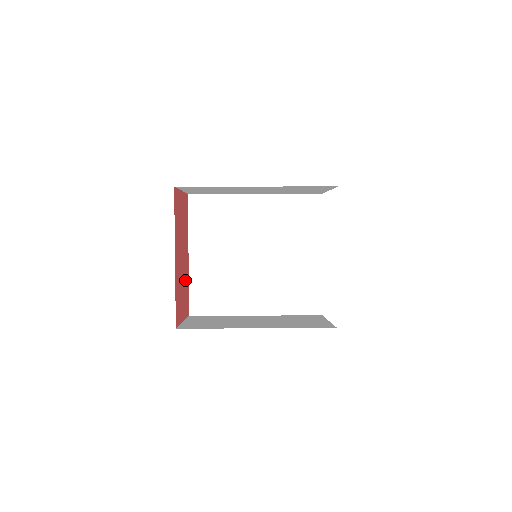
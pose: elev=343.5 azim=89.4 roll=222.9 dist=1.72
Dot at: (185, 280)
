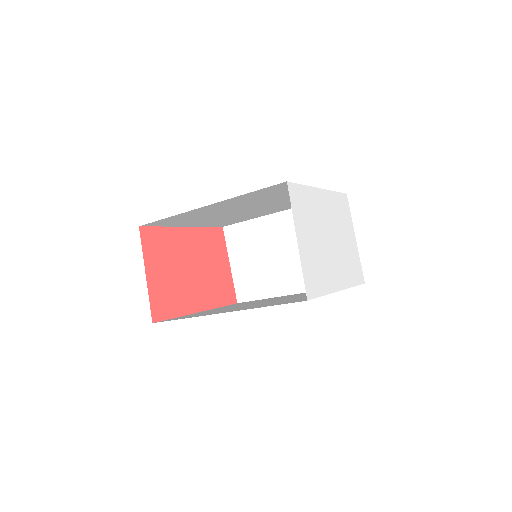
Dot at: (179, 291)
